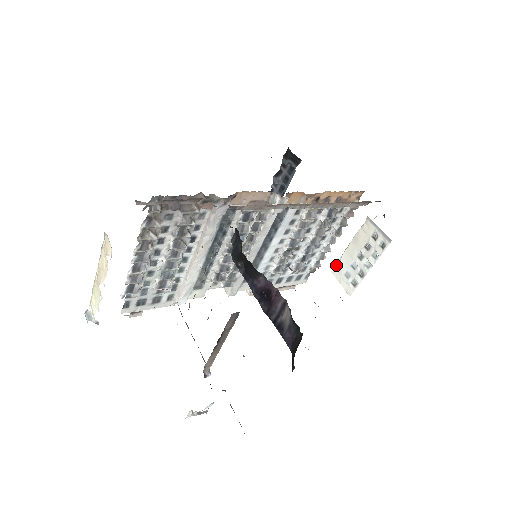
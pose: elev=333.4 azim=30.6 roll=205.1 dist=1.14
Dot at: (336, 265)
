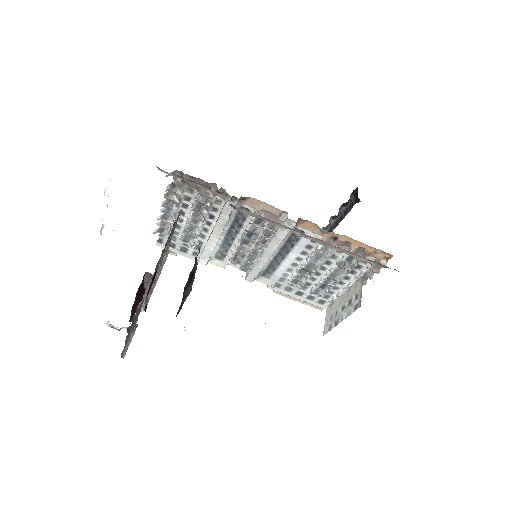
Dot at: occluded
